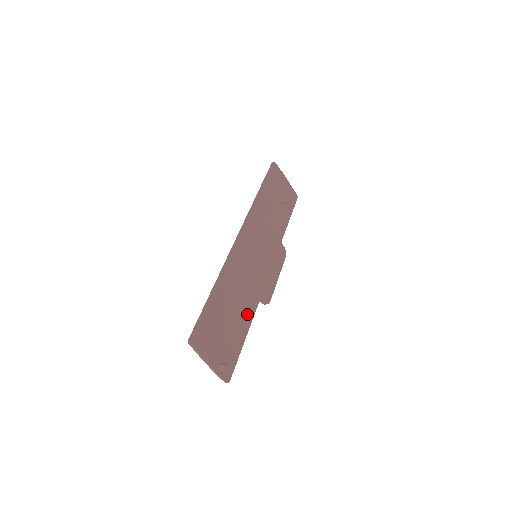
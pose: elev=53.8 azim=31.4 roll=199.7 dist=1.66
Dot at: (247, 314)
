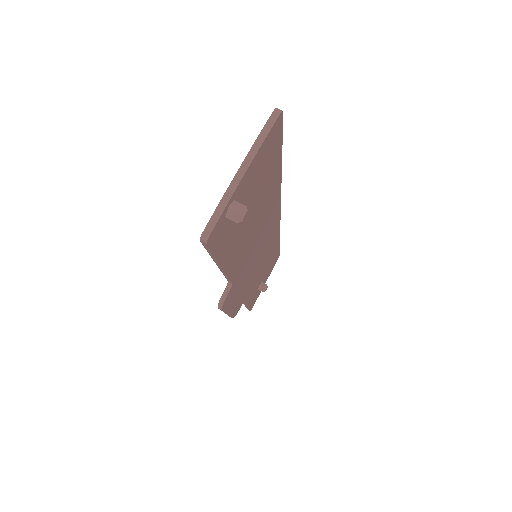
Dot at: (236, 259)
